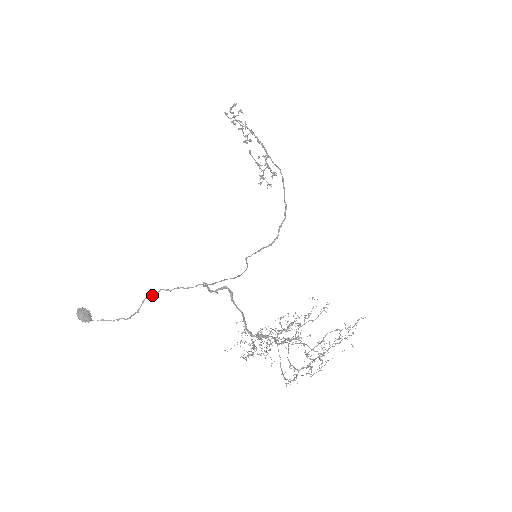
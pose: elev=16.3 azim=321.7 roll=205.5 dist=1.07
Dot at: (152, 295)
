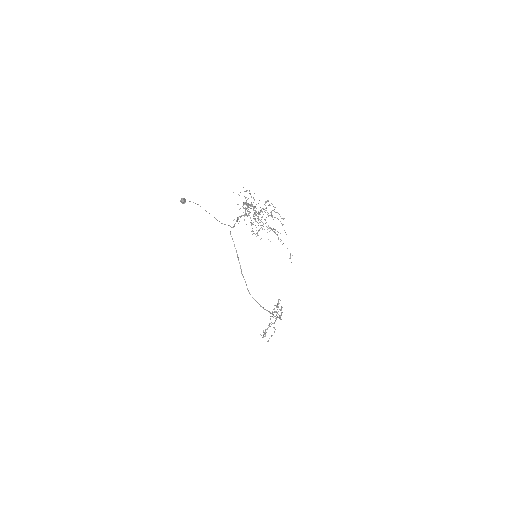
Dot at: occluded
